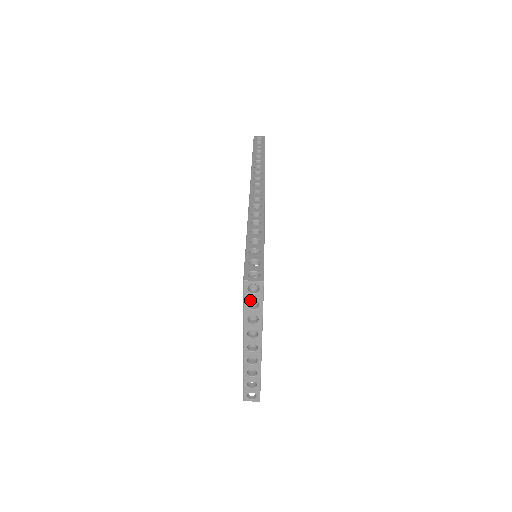
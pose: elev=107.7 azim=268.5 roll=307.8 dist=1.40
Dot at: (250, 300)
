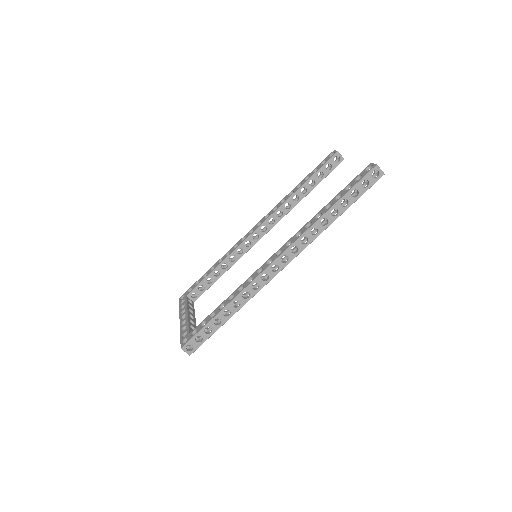
Dot at: occluded
